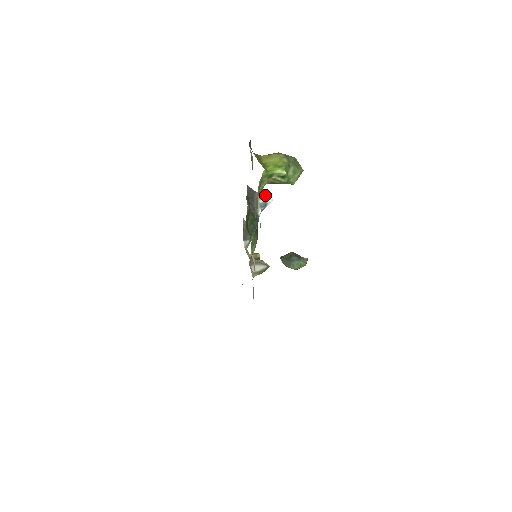
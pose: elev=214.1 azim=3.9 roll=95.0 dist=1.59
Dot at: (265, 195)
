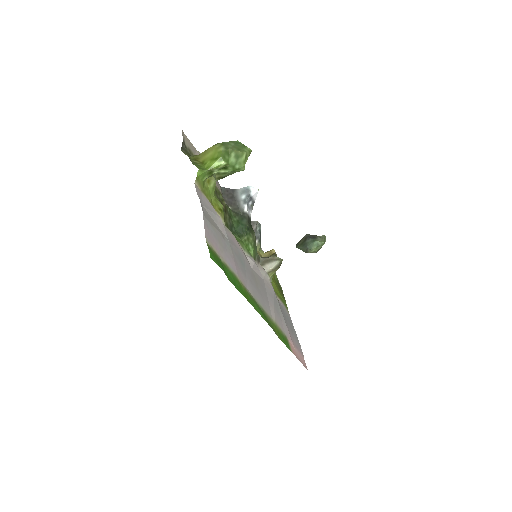
Dot at: (246, 189)
